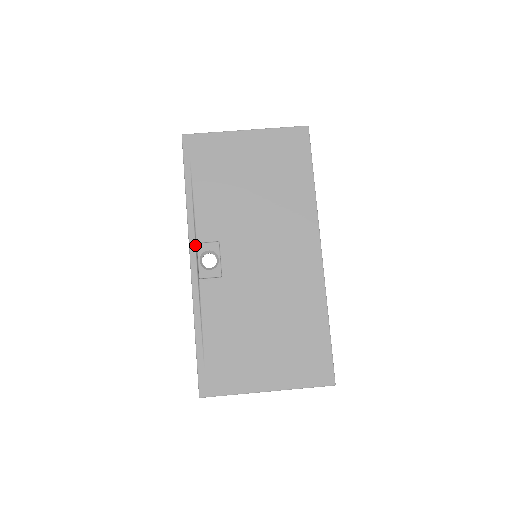
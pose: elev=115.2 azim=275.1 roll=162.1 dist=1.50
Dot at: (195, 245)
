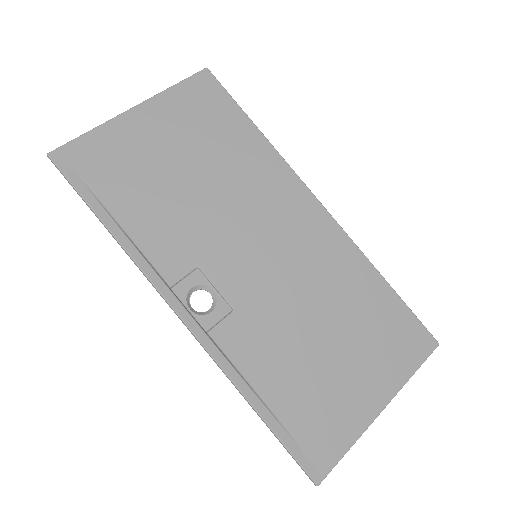
Dot at: (171, 292)
